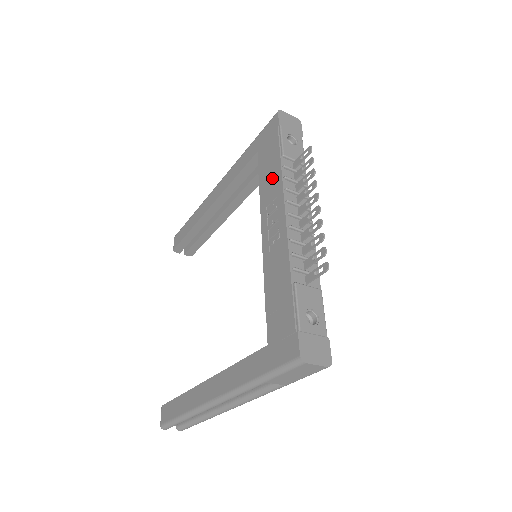
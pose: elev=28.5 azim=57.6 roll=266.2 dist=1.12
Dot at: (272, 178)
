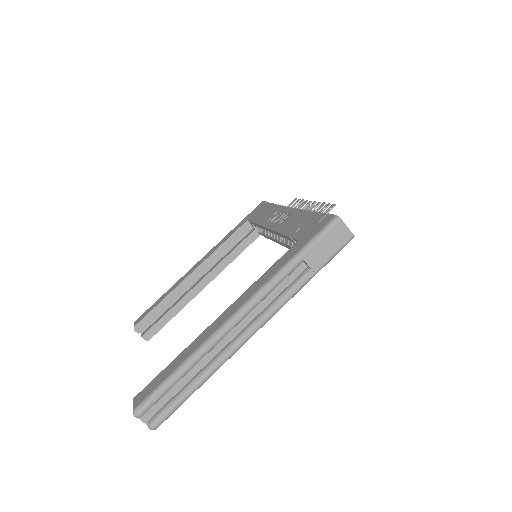
Dot at: (269, 212)
